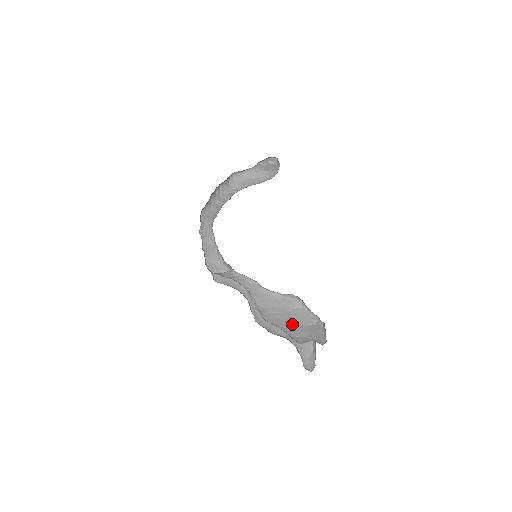
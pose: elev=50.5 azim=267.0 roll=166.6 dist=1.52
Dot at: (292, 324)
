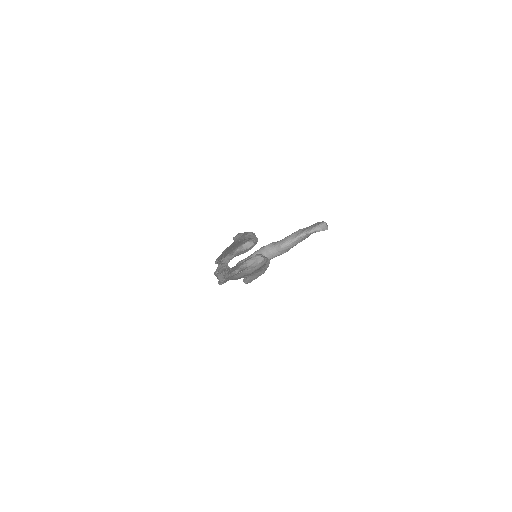
Dot at: occluded
